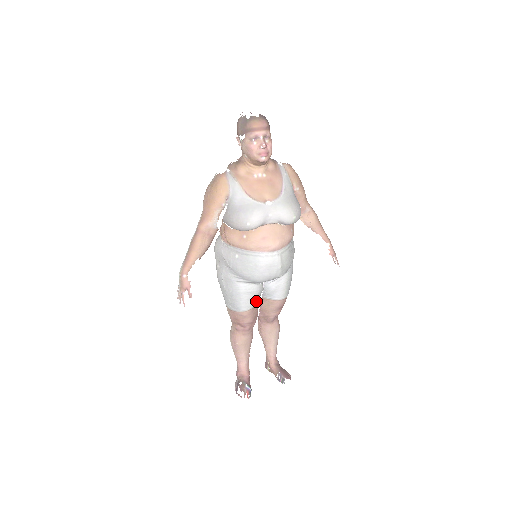
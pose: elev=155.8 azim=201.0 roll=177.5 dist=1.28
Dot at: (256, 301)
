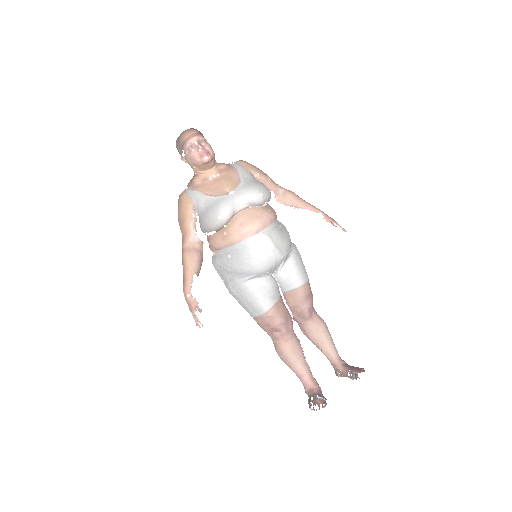
Dot at: (275, 296)
